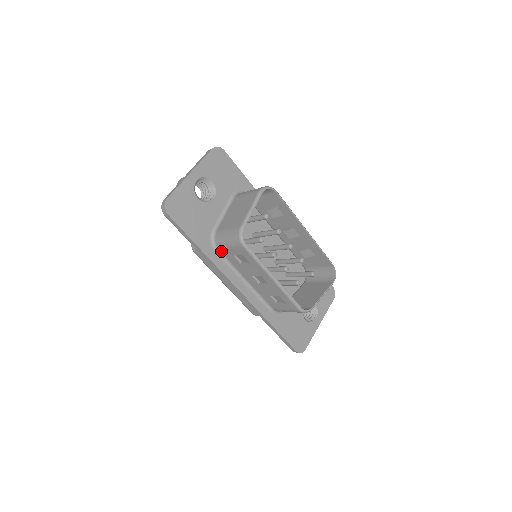
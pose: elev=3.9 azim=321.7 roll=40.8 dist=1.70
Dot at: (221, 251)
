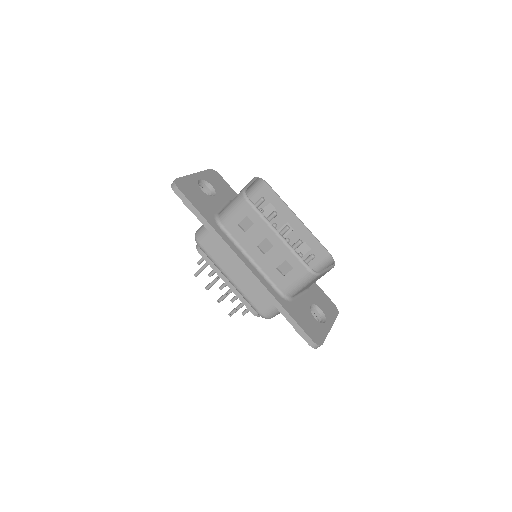
Dot at: (225, 227)
